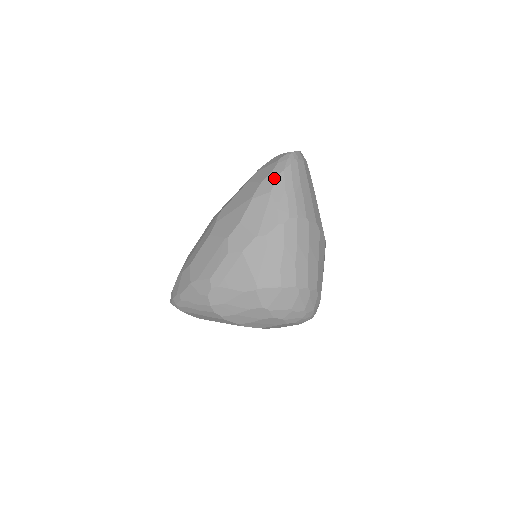
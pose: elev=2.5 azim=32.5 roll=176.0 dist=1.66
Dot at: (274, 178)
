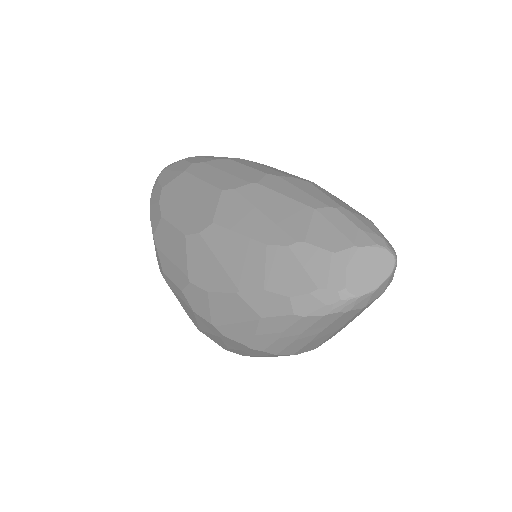
Dot at: (281, 309)
